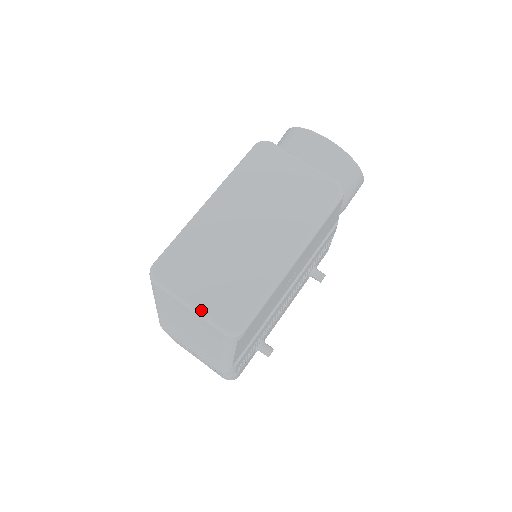
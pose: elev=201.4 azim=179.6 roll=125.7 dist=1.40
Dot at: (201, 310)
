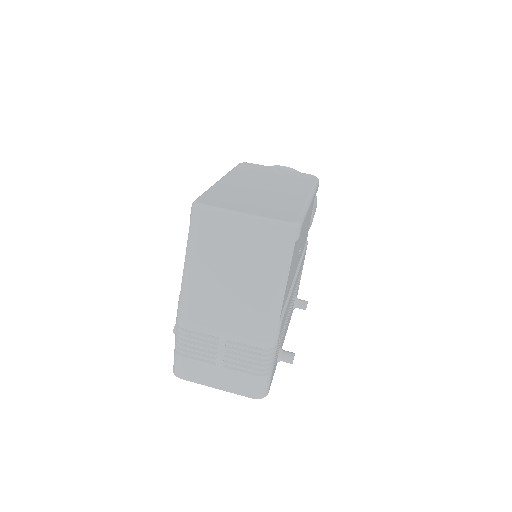
Dot at: (256, 215)
